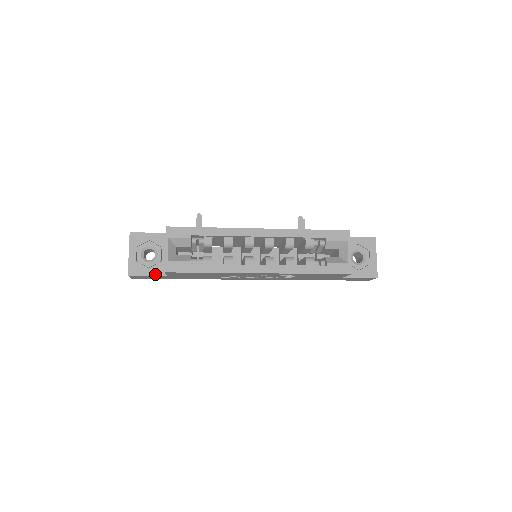
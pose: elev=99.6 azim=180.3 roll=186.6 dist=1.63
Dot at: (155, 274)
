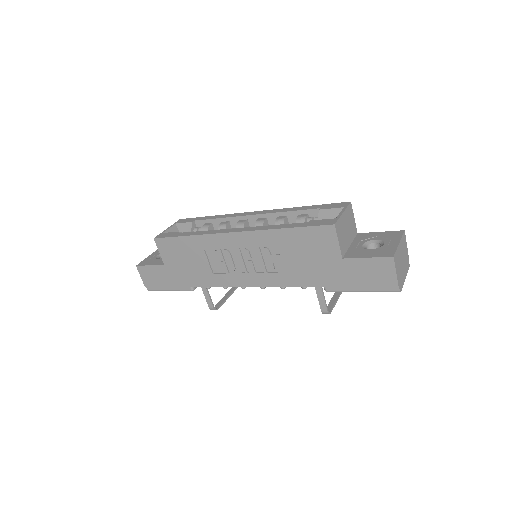
Dot at: (156, 264)
